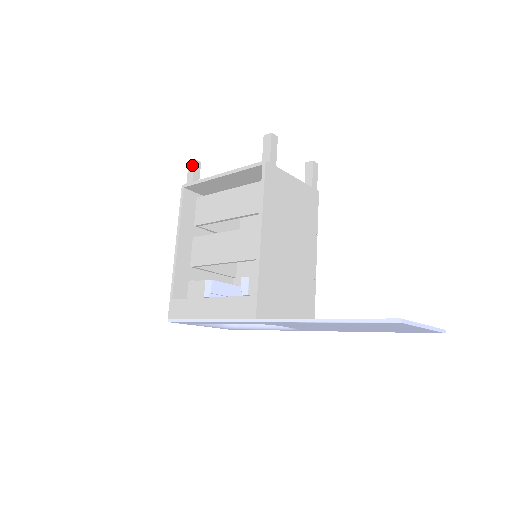
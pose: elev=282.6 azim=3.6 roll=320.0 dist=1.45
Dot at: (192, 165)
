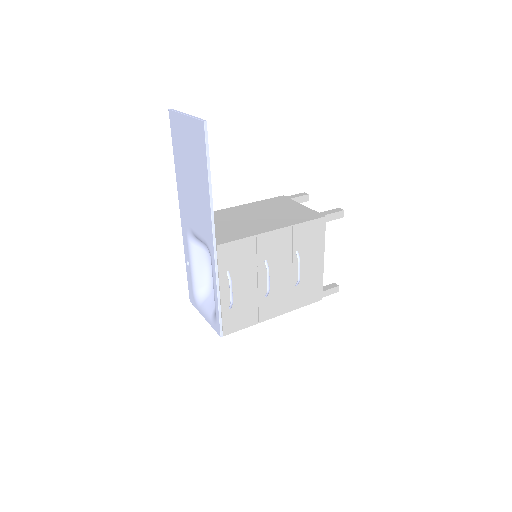
Dot at: occluded
